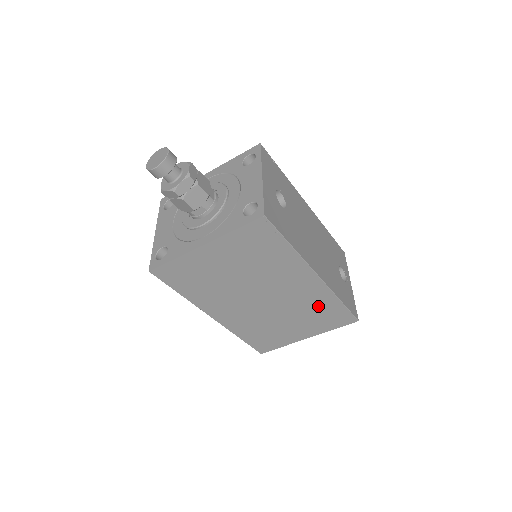
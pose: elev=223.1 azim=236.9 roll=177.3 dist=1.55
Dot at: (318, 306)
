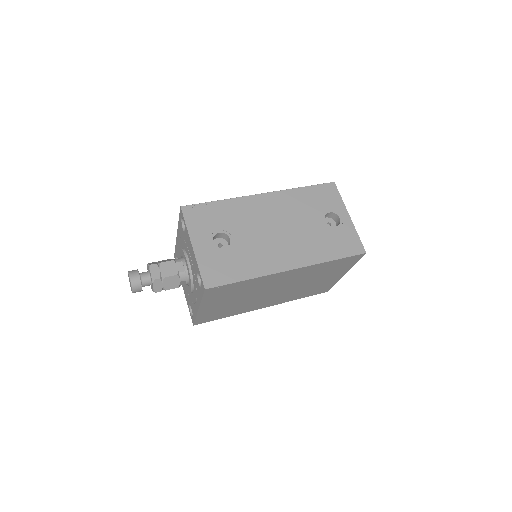
Dot at: (320, 270)
